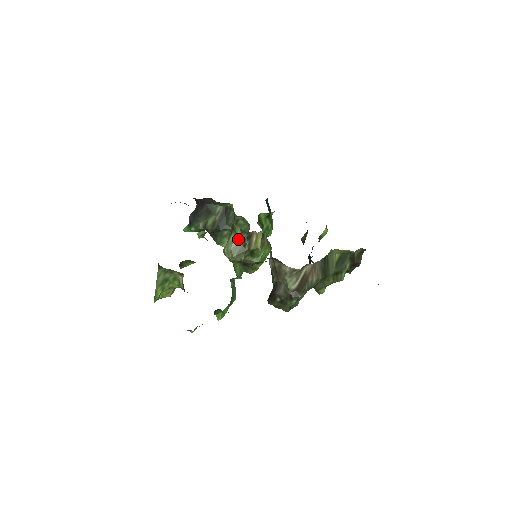
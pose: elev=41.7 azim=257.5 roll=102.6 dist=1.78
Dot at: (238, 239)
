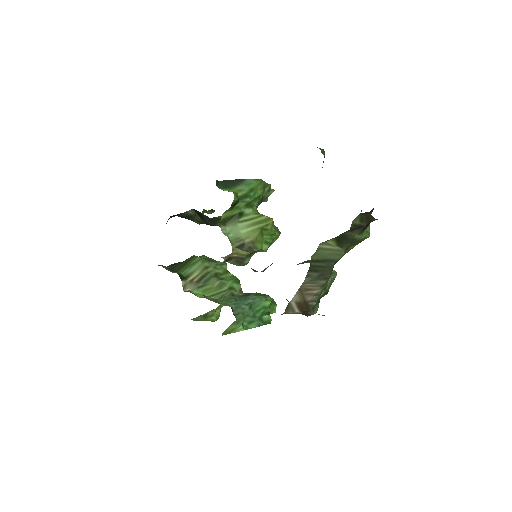
Dot at: (224, 257)
